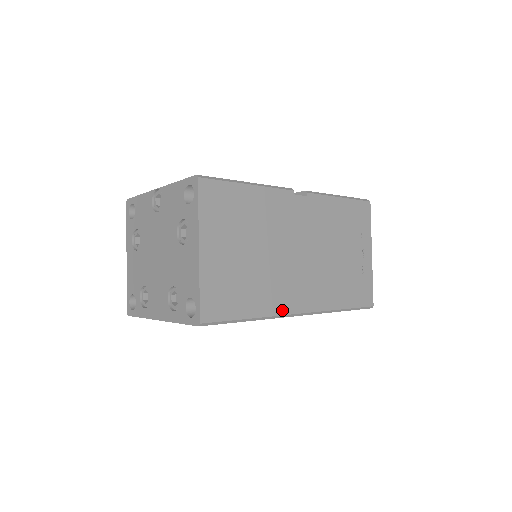
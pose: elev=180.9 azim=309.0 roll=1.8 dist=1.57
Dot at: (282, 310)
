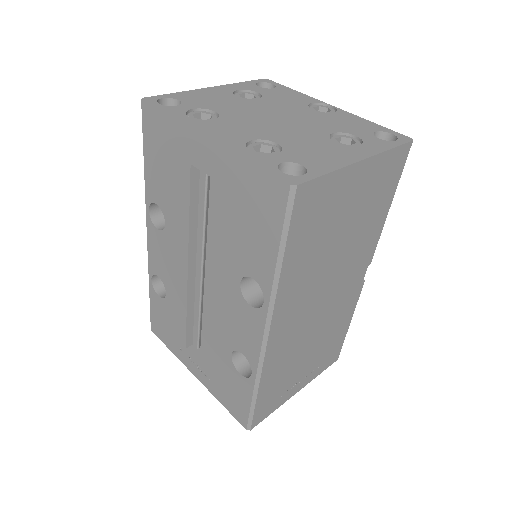
Dot at: (279, 306)
